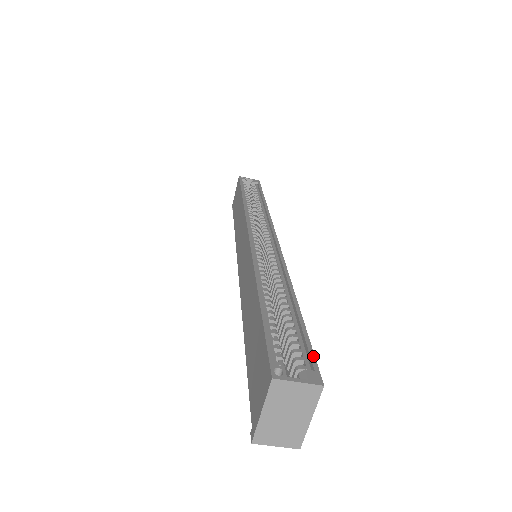
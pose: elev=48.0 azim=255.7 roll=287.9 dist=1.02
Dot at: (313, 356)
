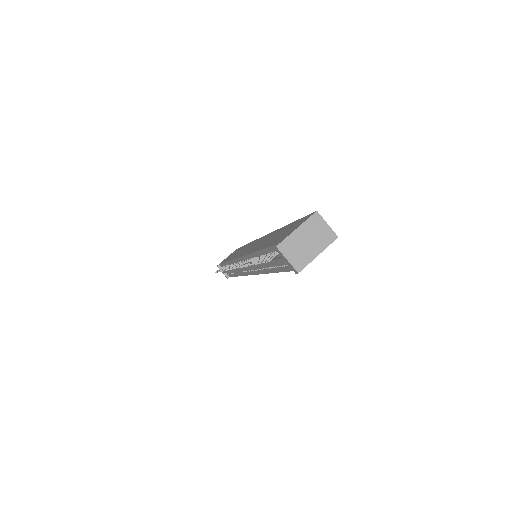
Dot at: occluded
